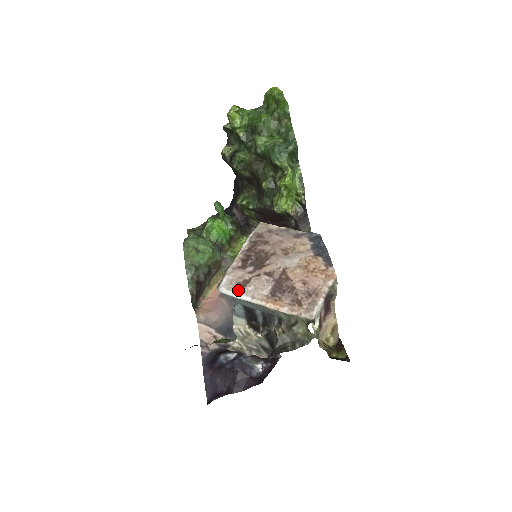
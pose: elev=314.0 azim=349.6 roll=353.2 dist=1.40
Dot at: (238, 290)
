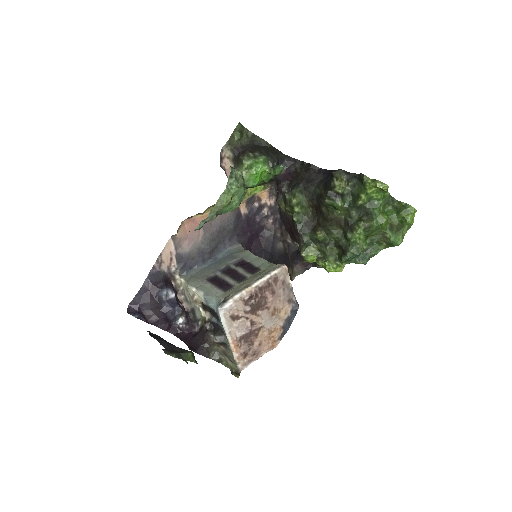
Dot at: (228, 321)
